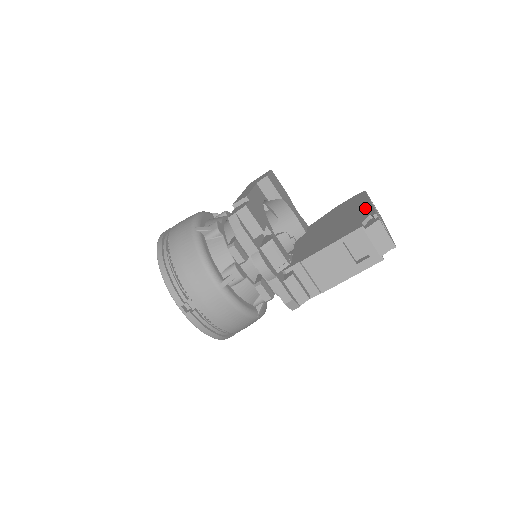
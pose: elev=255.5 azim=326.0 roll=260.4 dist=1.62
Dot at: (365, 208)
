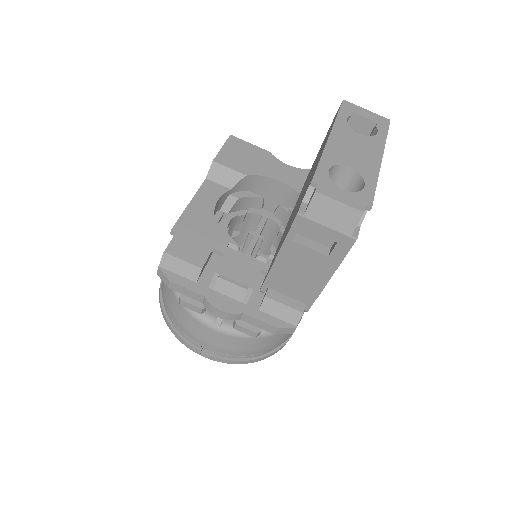
Dot at: (319, 158)
